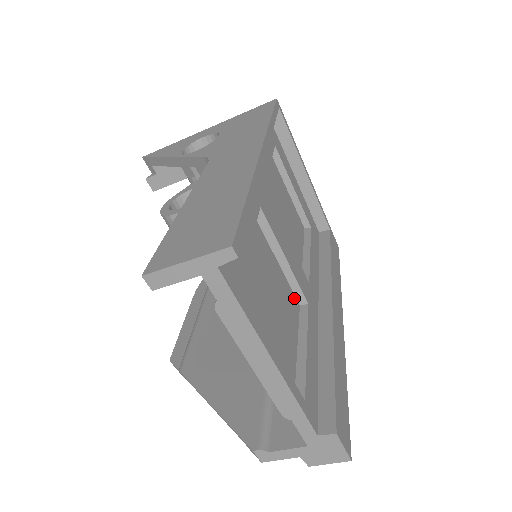
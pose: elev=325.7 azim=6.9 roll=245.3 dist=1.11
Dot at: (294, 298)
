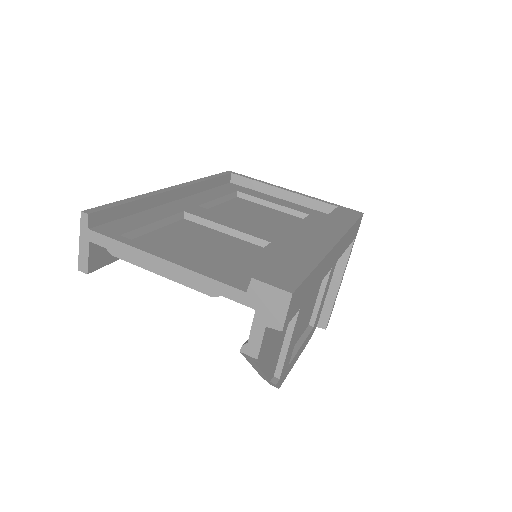
Dot at: (252, 245)
